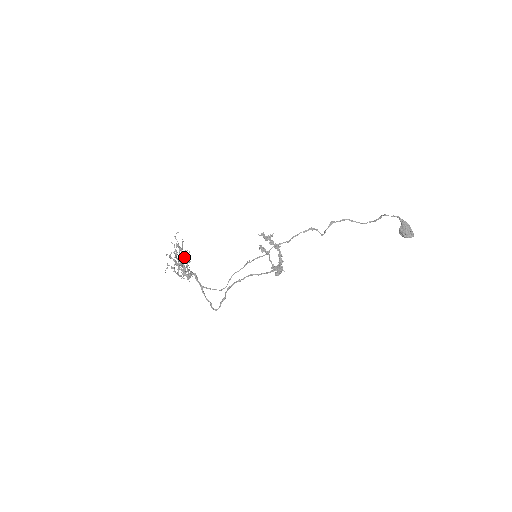
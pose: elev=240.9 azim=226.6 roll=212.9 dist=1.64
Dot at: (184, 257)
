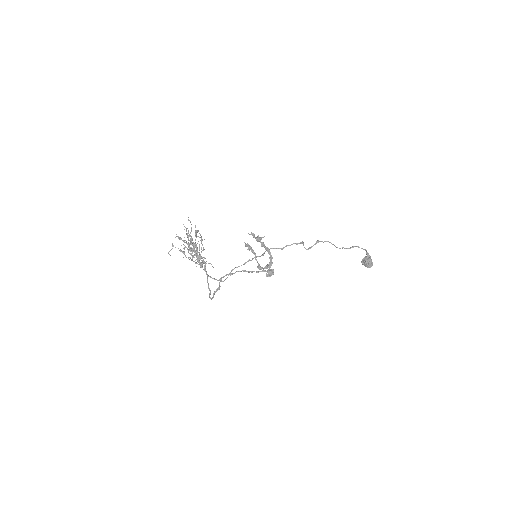
Dot at: (194, 243)
